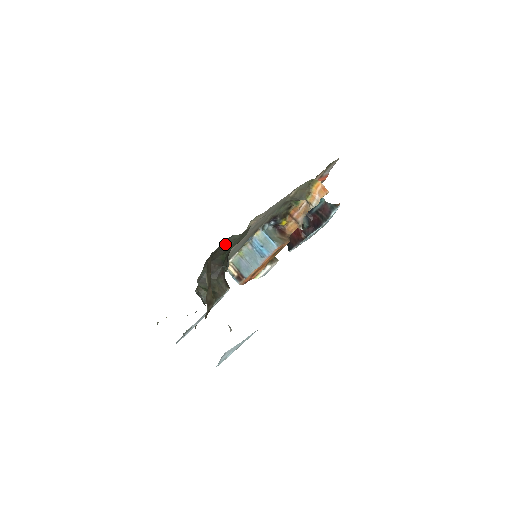
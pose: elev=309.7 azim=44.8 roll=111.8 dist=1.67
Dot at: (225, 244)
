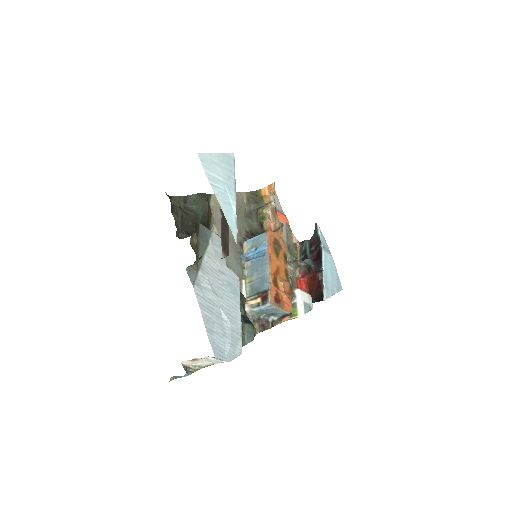
Dot at: (188, 208)
